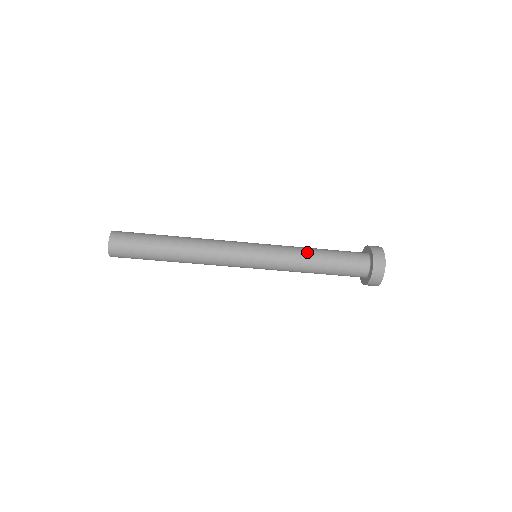
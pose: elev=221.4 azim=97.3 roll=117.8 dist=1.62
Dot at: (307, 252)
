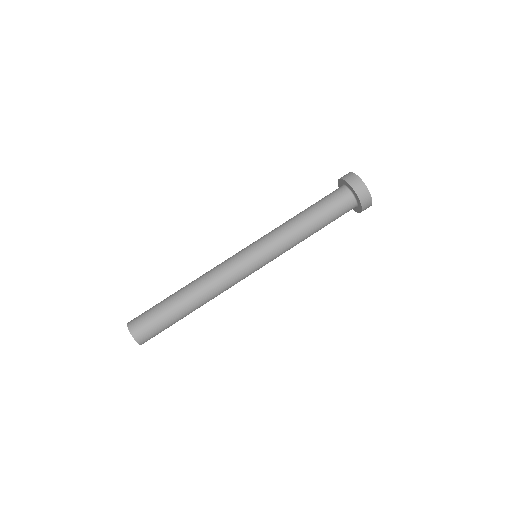
Dot at: occluded
